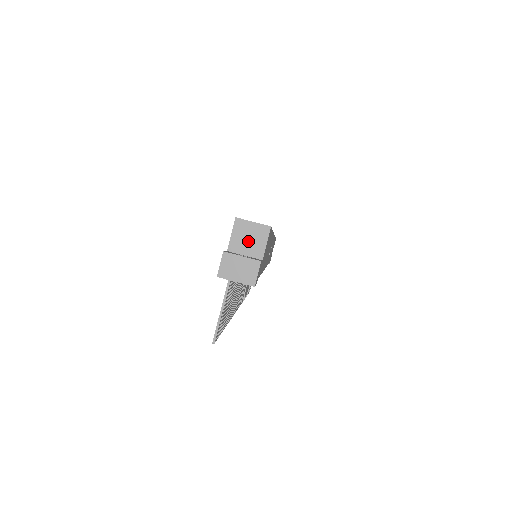
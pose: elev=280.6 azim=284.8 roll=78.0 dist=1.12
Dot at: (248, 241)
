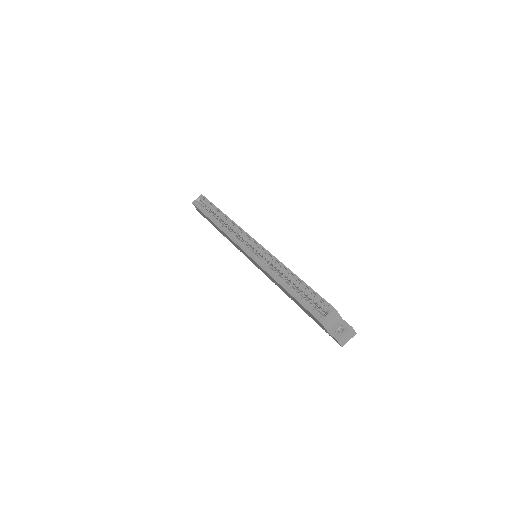
Dot at: (332, 321)
